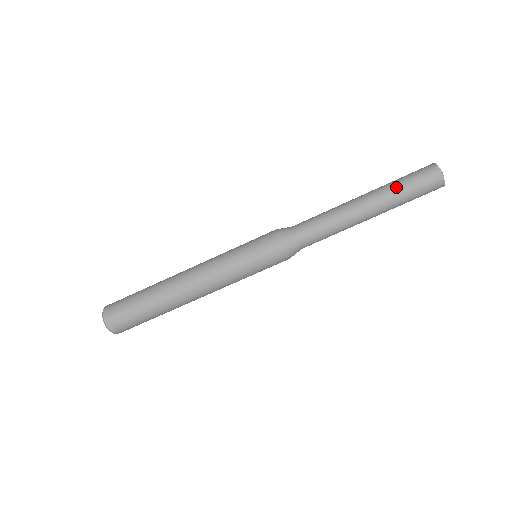
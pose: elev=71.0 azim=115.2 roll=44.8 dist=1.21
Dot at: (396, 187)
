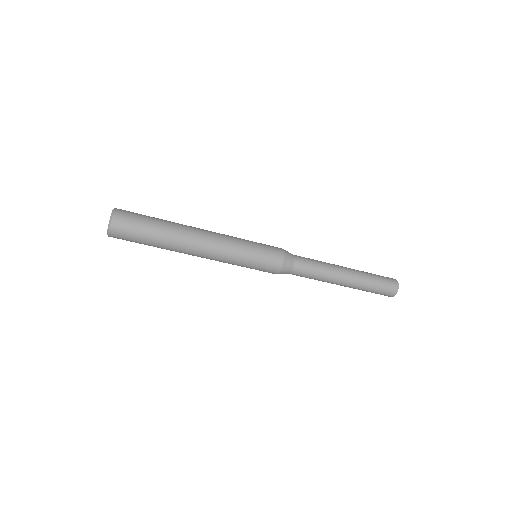
Dot at: (370, 275)
